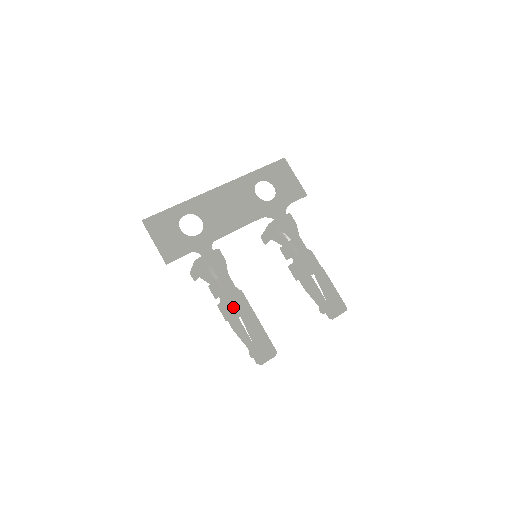
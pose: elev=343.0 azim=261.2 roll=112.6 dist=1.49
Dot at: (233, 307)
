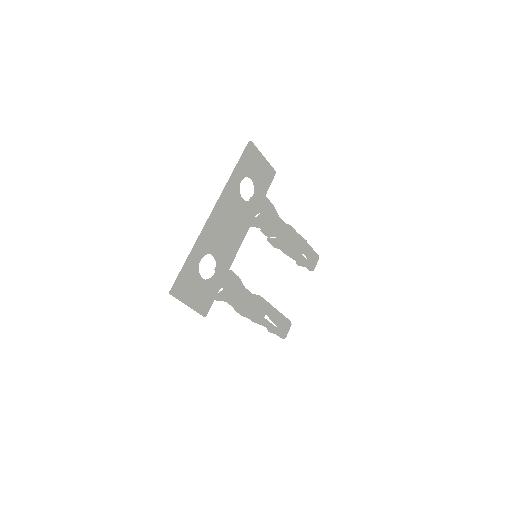
Dot at: (259, 313)
